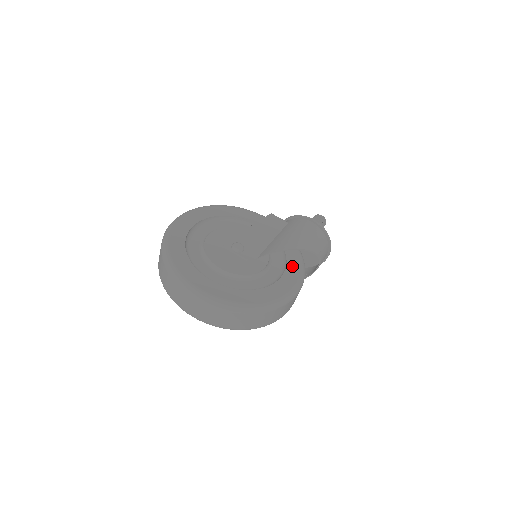
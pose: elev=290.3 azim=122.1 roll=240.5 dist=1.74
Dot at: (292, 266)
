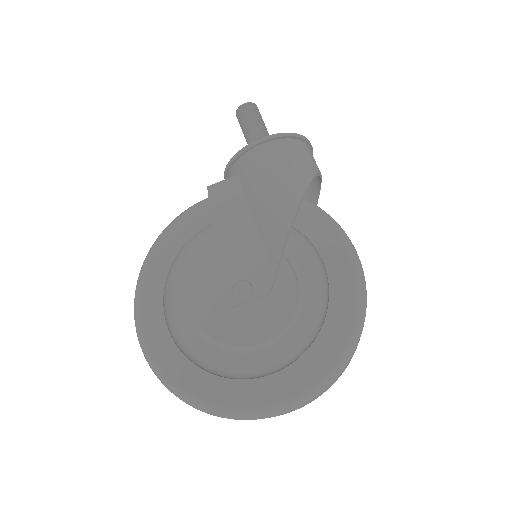
Dot at: (314, 232)
